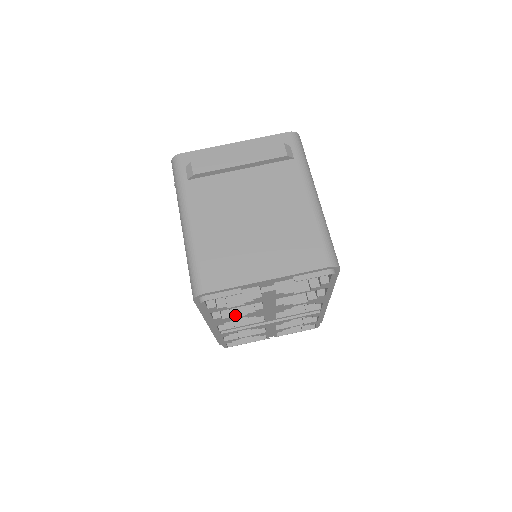
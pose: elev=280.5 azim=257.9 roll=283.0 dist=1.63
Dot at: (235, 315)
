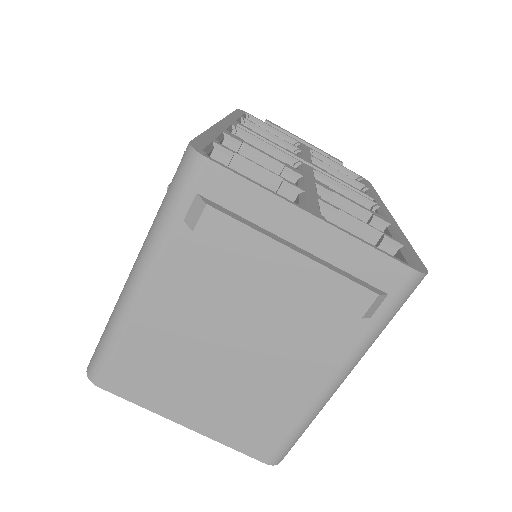
Dot at: occluded
